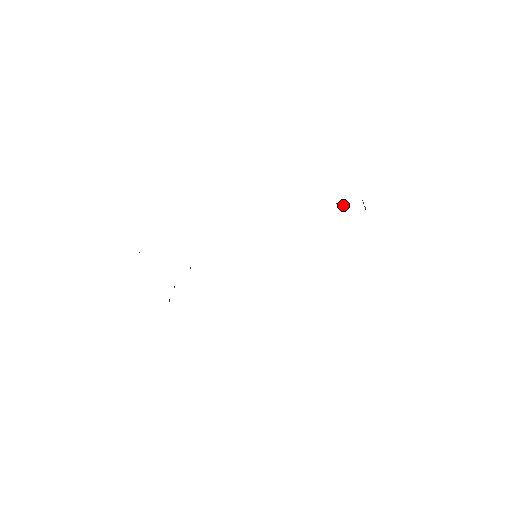
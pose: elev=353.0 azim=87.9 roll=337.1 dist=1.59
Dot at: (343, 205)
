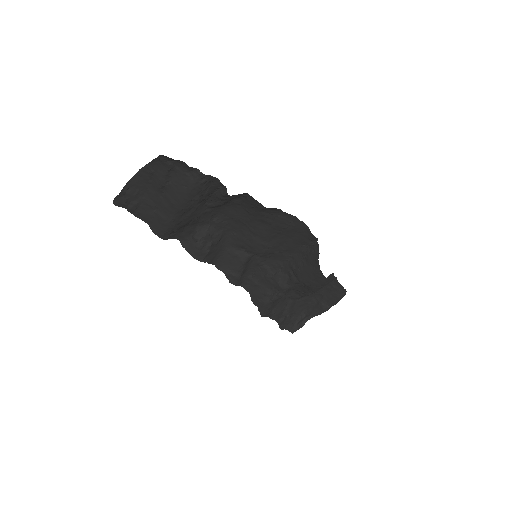
Dot at: (286, 317)
